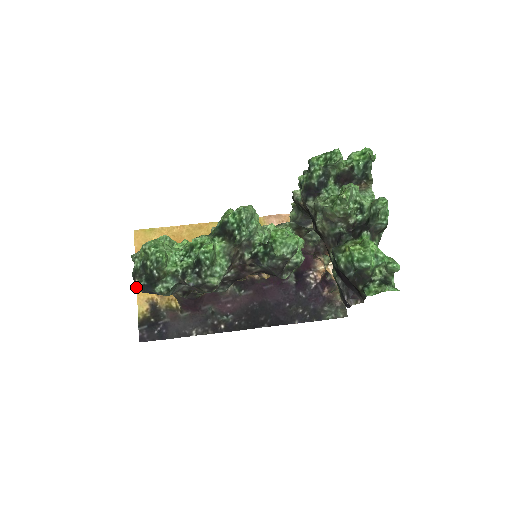
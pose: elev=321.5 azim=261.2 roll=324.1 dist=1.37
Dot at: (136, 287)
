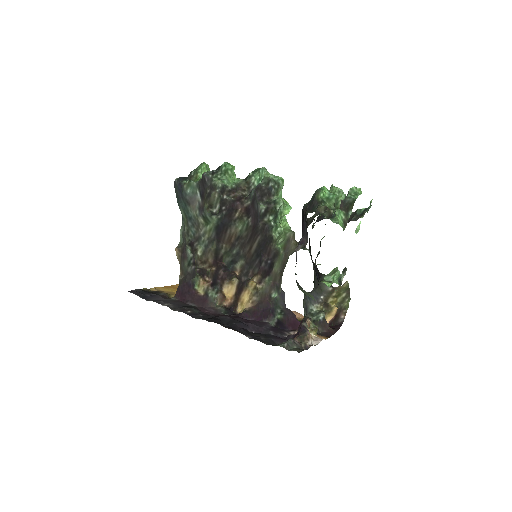
Dot at: (176, 180)
